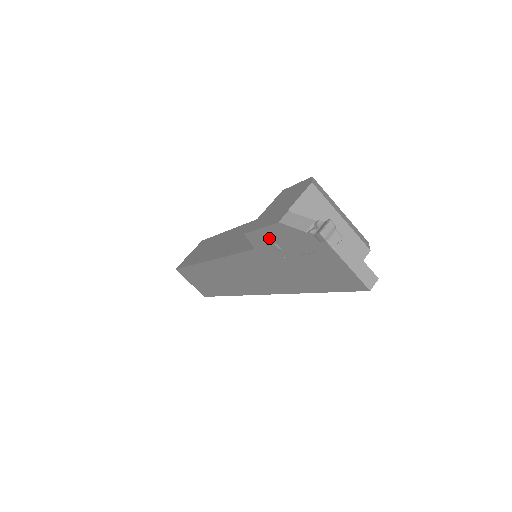
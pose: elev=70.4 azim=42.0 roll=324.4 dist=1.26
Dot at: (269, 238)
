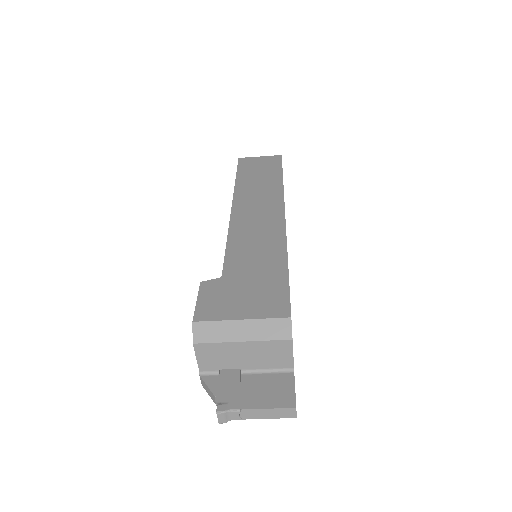
Dot at: occluded
